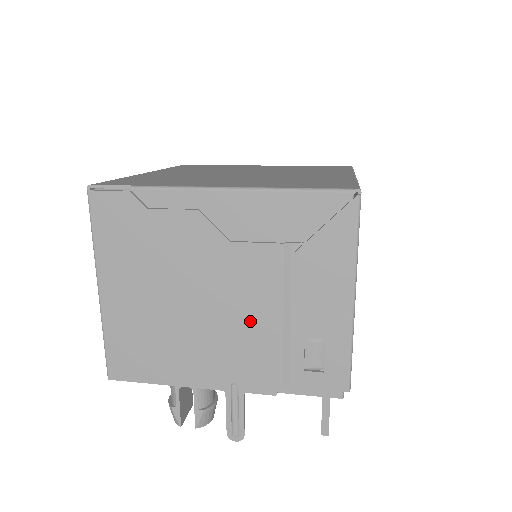
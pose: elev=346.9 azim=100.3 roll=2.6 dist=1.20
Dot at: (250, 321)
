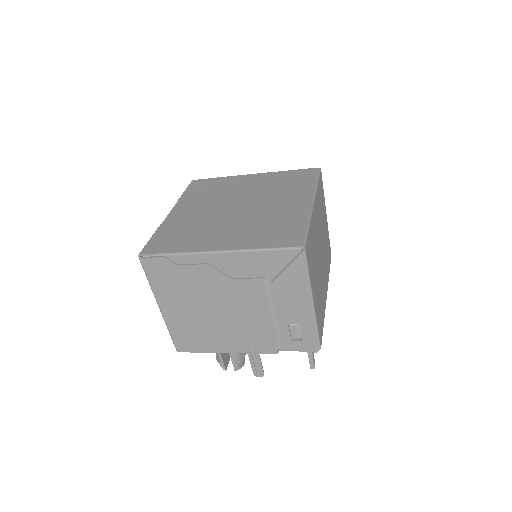
Dot at: (254, 318)
